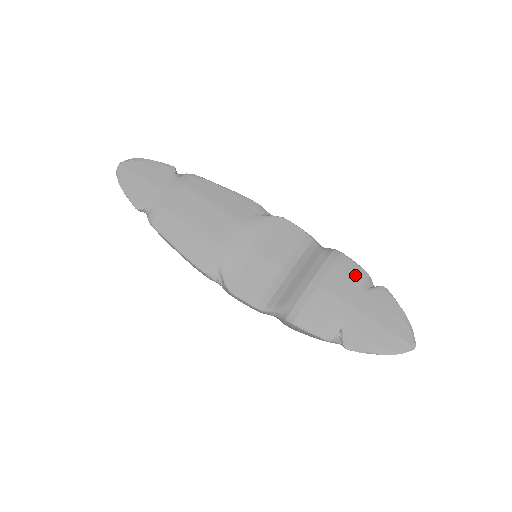
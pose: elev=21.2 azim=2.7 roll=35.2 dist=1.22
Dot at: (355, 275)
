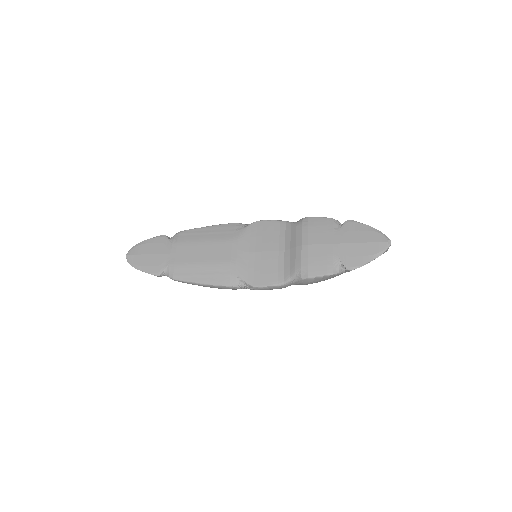
Dot at: (326, 224)
